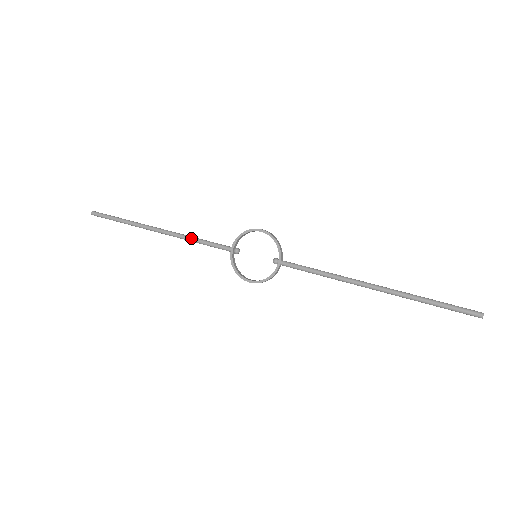
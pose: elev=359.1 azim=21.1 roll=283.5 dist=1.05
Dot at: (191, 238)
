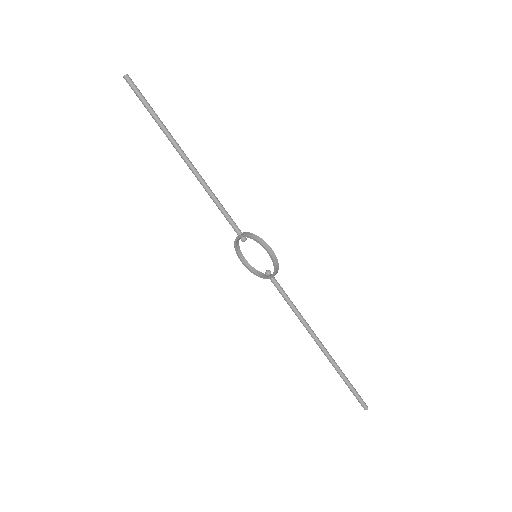
Dot at: (211, 196)
